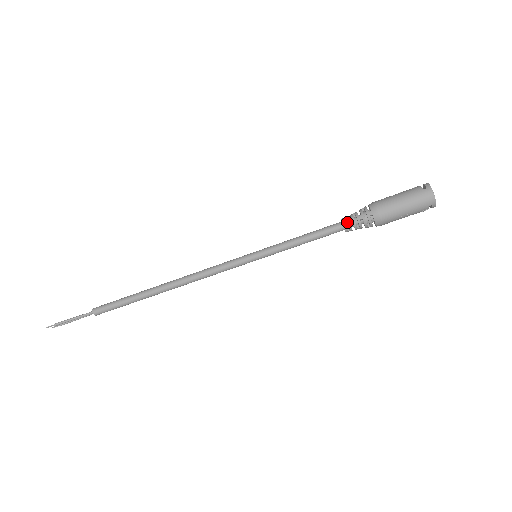
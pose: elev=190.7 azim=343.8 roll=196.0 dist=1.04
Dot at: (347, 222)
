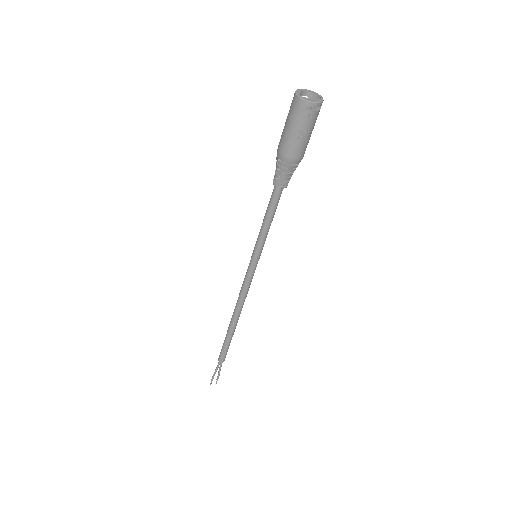
Dot at: (274, 180)
